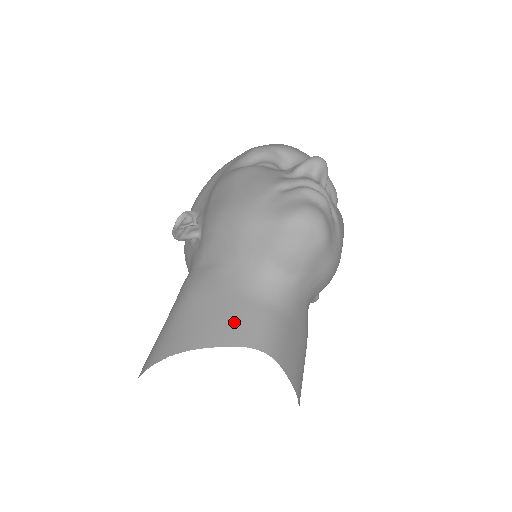
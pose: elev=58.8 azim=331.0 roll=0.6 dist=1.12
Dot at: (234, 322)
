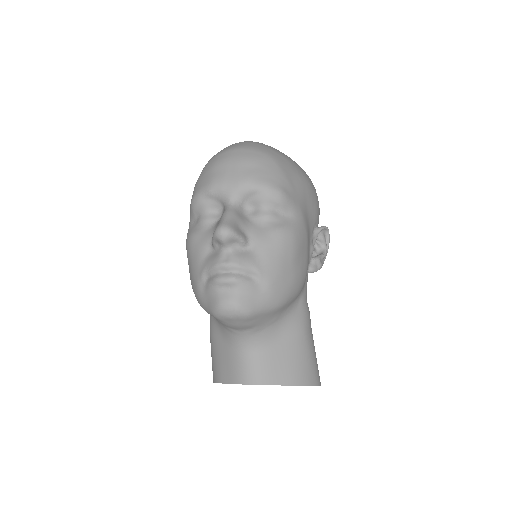
Dot at: (231, 367)
